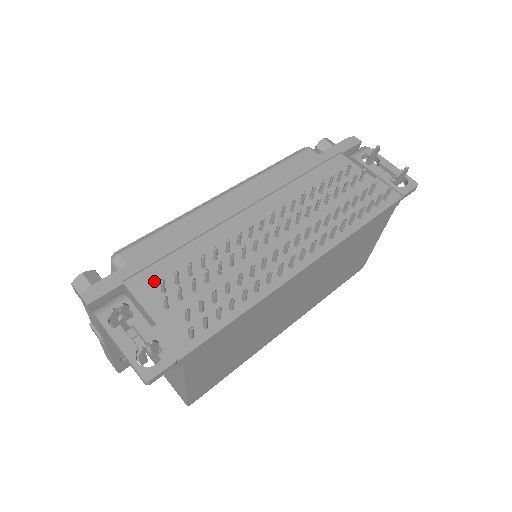
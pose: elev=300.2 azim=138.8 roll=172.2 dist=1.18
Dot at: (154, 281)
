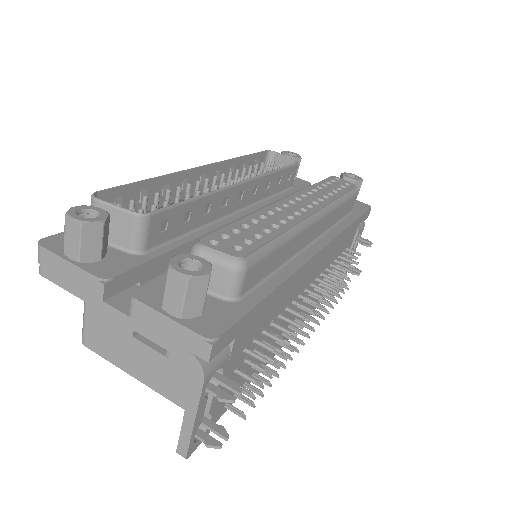
Dot at: (249, 334)
